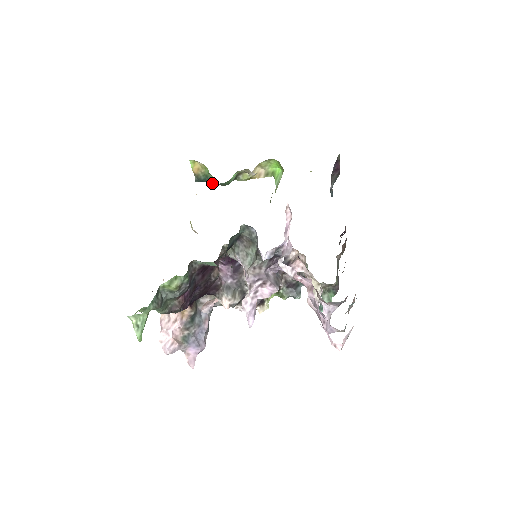
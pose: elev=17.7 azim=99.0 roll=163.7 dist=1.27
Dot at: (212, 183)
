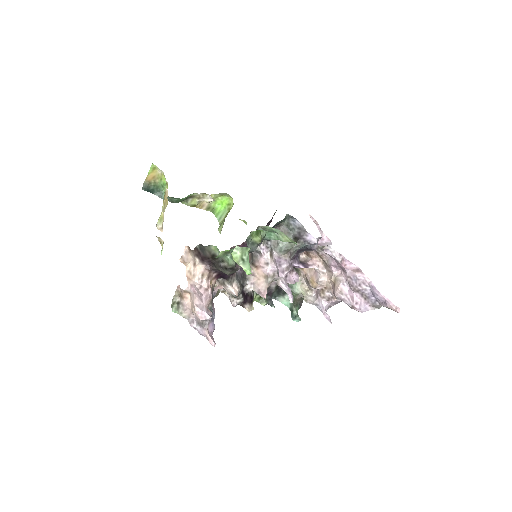
Dot at: (160, 196)
